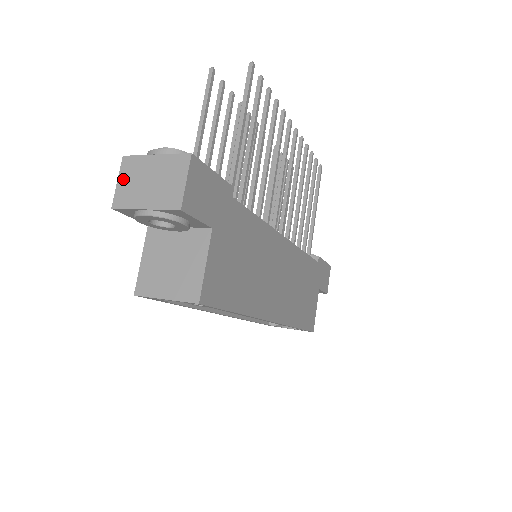
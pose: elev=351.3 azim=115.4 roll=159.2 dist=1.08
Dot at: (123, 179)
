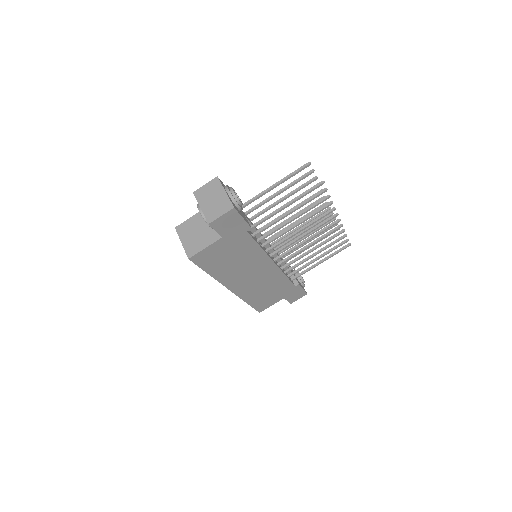
Dot at: (208, 186)
